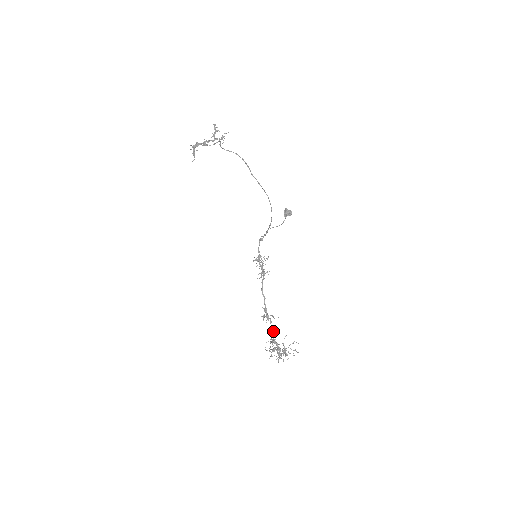
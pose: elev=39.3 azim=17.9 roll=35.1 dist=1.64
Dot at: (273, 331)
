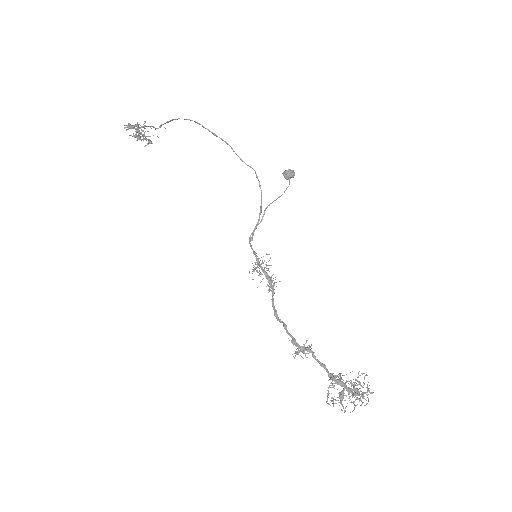
Dot at: (324, 365)
